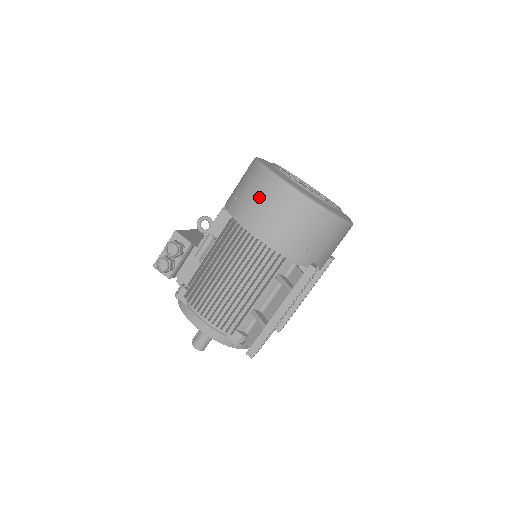
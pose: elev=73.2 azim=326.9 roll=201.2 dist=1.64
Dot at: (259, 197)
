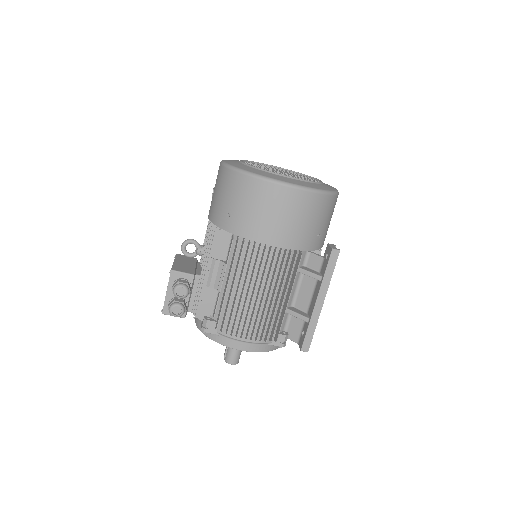
Dot at: (259, 206)
